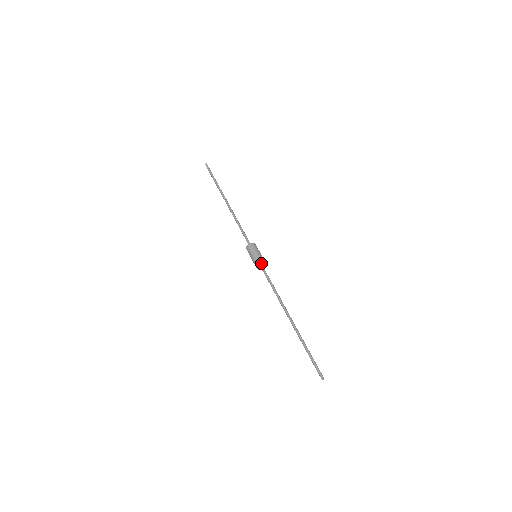
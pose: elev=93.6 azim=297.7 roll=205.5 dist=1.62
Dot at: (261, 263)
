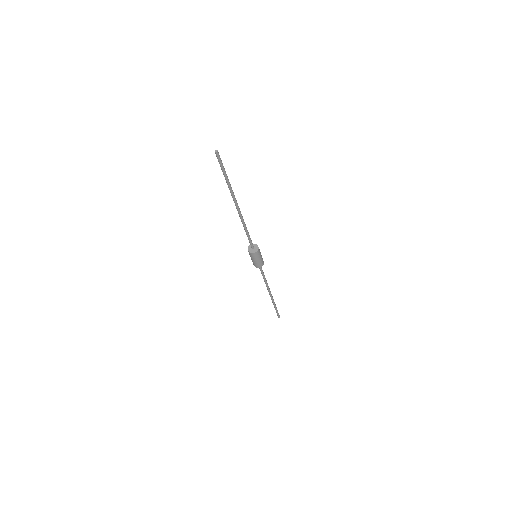
Dot at: occluded
